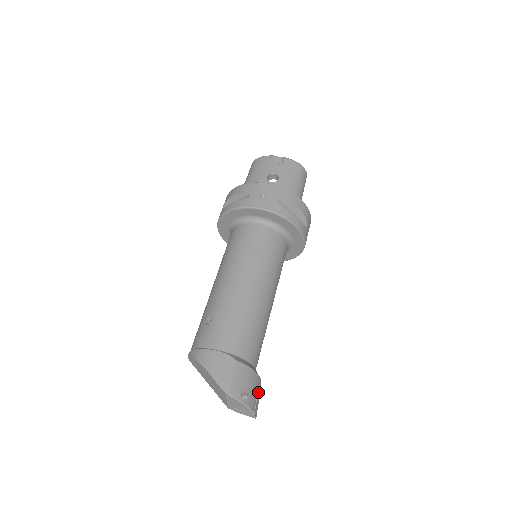
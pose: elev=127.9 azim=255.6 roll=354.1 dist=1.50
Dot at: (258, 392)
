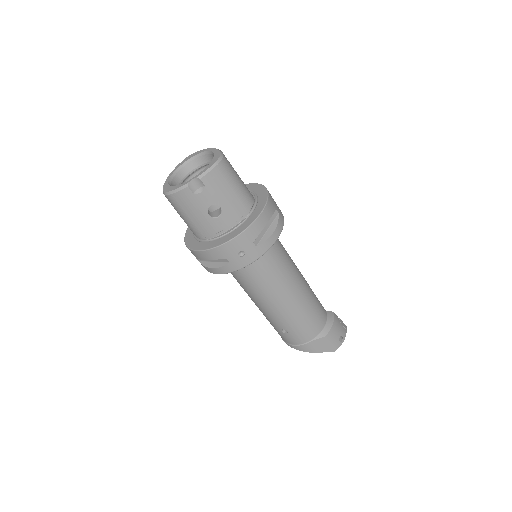
Dot at: (339, 320)
